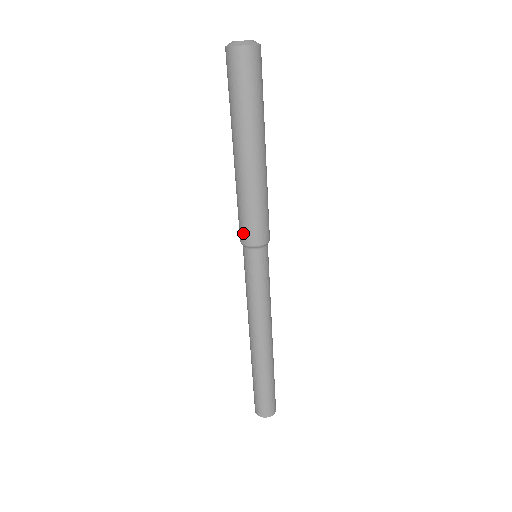
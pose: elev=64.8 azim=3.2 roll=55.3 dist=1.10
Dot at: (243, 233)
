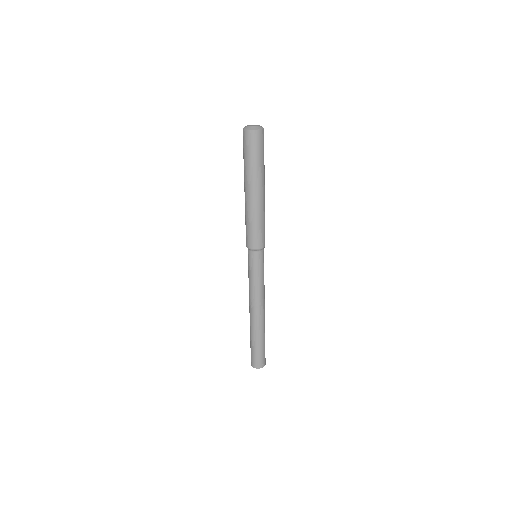
Dot at: (246, 238)
